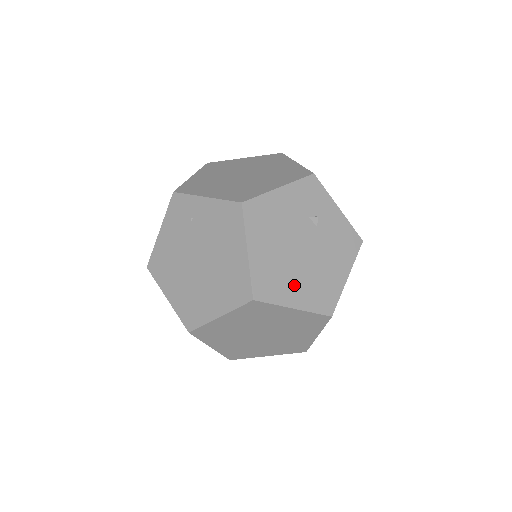
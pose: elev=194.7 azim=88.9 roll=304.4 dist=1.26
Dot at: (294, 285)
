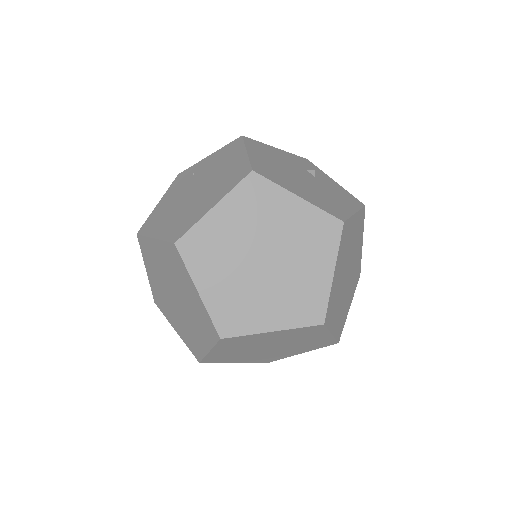
Dot at: (296, 187)
